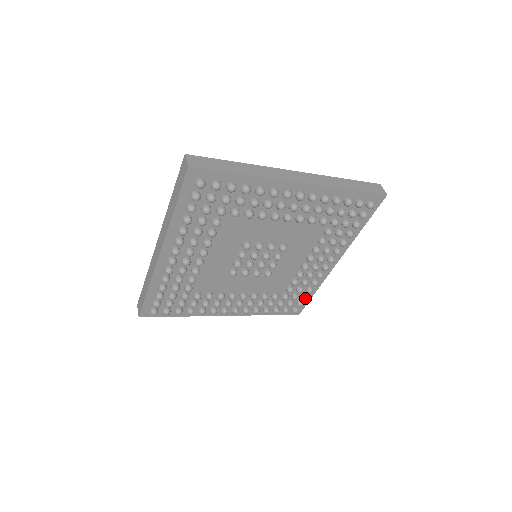
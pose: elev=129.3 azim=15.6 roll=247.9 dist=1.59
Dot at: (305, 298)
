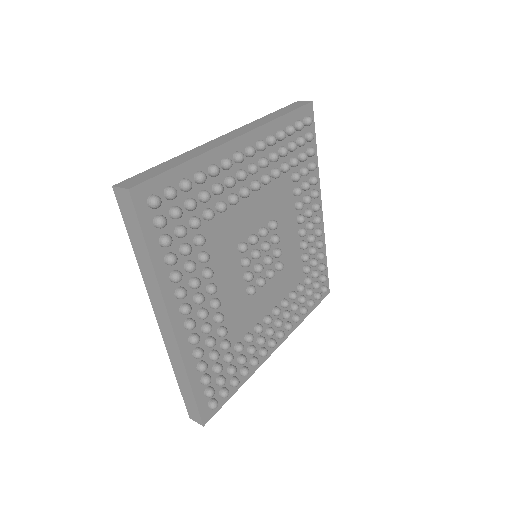
Dot at: (238, 381)
